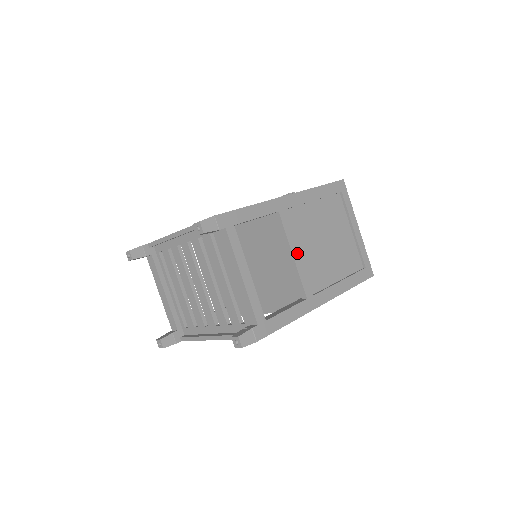
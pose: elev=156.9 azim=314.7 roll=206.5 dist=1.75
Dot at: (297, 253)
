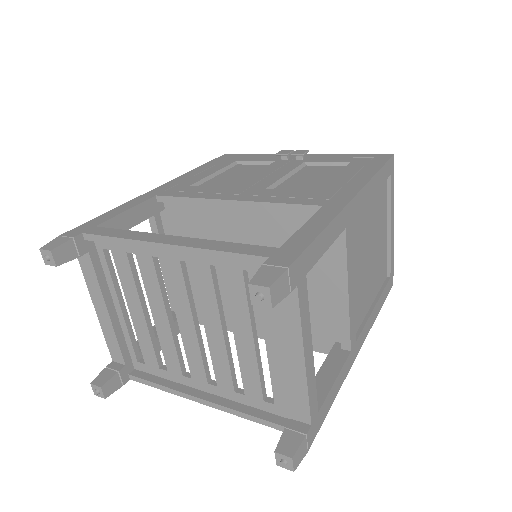
Dot at: (352, 288)
